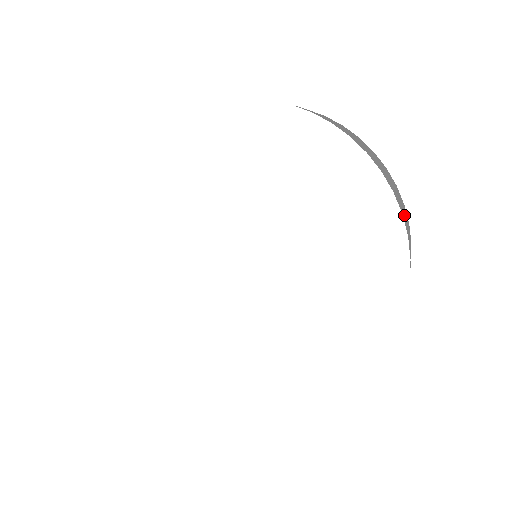
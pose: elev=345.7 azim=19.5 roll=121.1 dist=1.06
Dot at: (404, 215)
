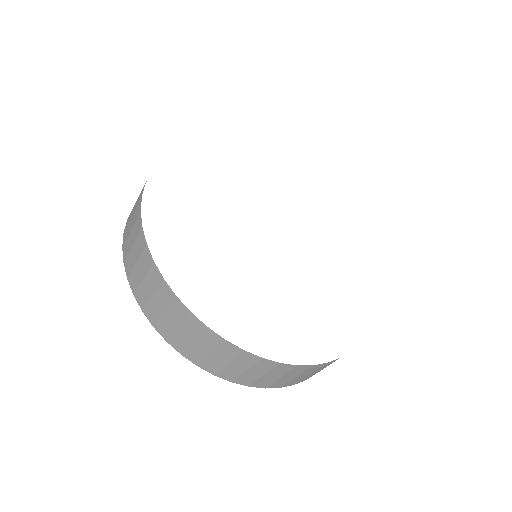
Dot at: occluded
